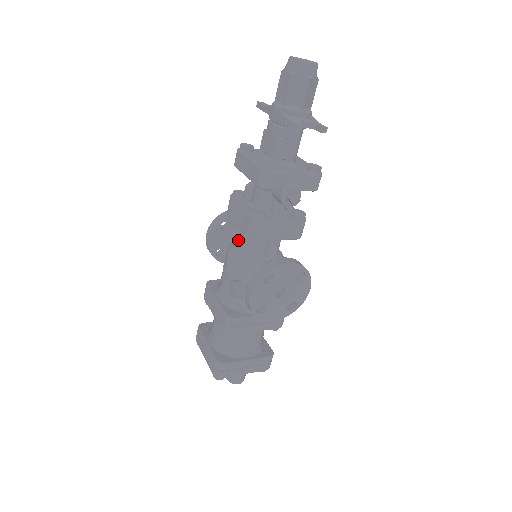
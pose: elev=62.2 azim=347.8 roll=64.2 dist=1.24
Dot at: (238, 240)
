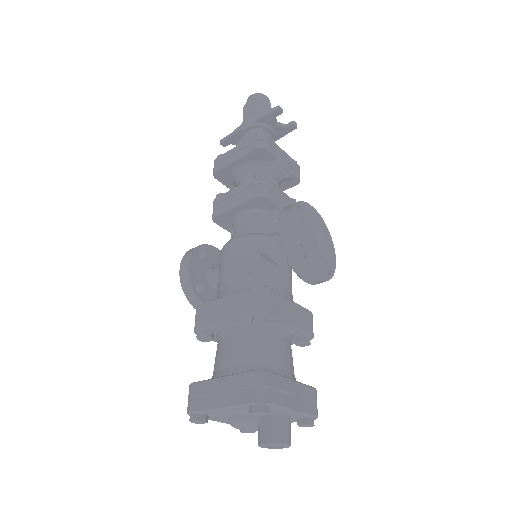
Dot at: (235, 232)
